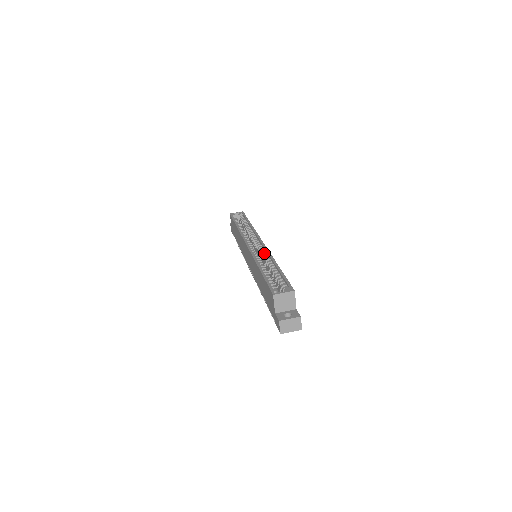
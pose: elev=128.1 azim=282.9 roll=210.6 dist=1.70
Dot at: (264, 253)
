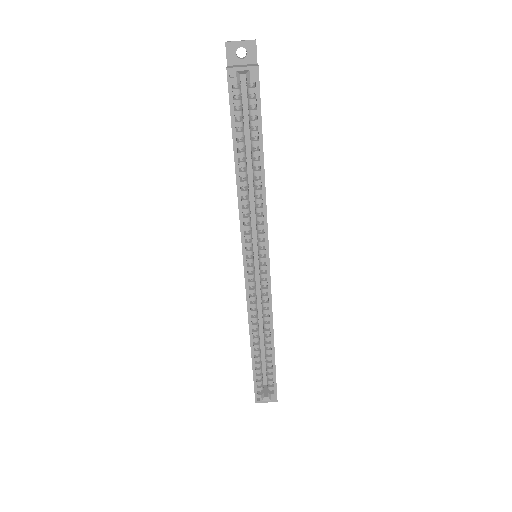
Dot at: (265, 300)
